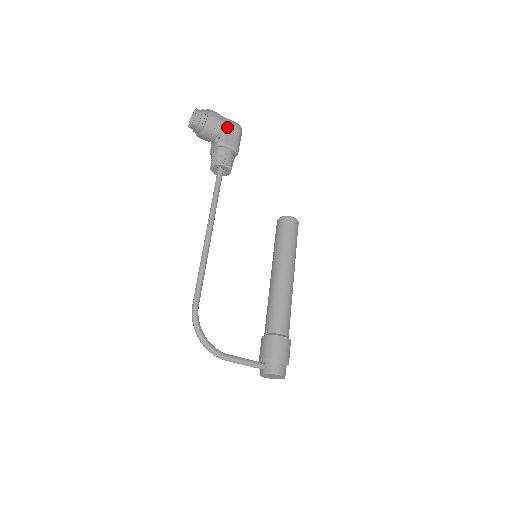
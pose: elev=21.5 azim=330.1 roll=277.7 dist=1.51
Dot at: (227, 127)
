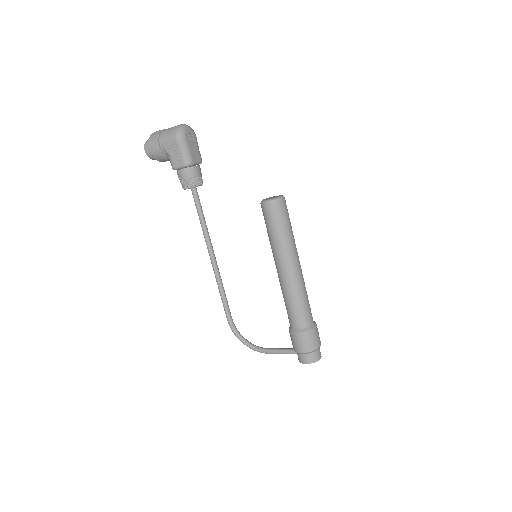
Dot at: (168, 148)
